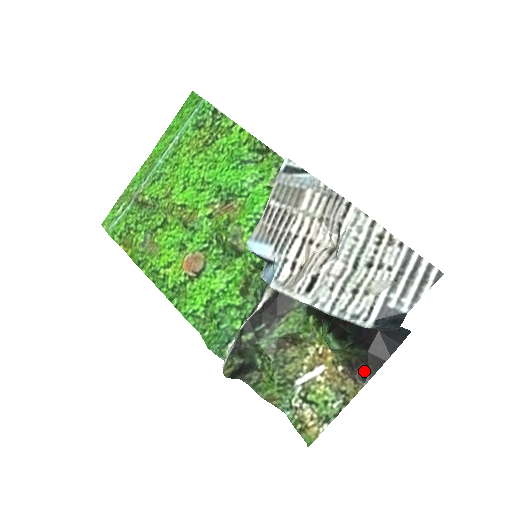
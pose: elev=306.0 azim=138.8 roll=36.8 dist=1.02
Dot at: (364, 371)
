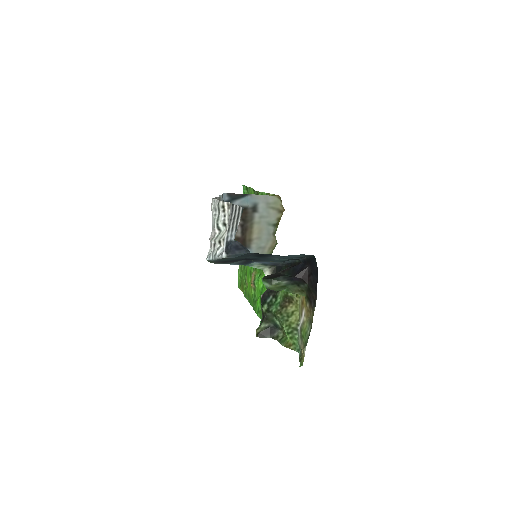
Dot at: (313, 299)
